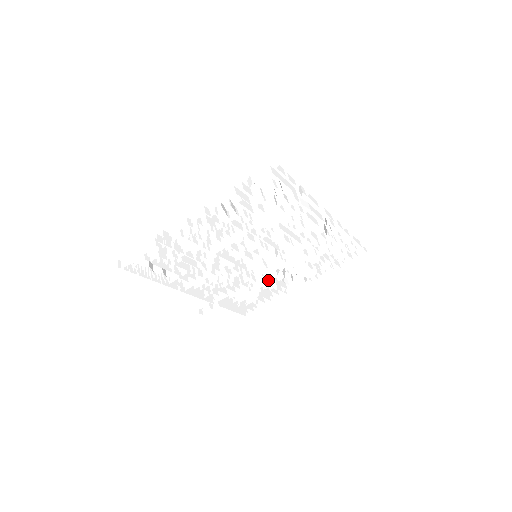
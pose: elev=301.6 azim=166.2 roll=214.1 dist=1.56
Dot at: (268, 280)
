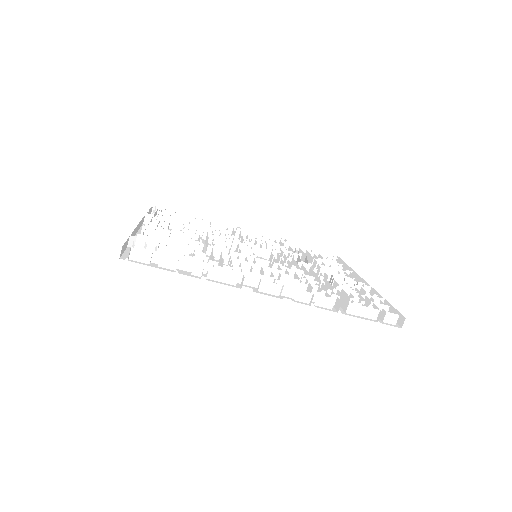
Dot at: occluded
